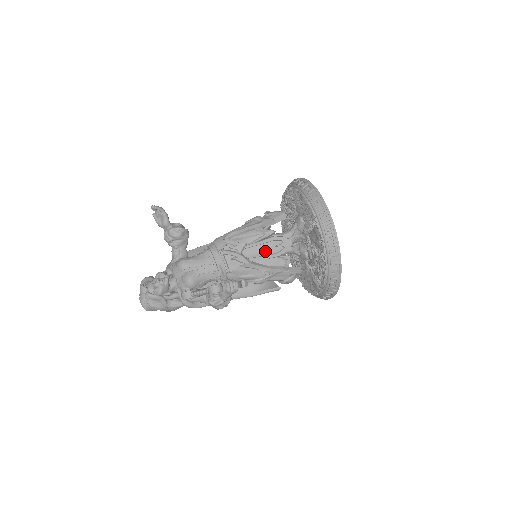
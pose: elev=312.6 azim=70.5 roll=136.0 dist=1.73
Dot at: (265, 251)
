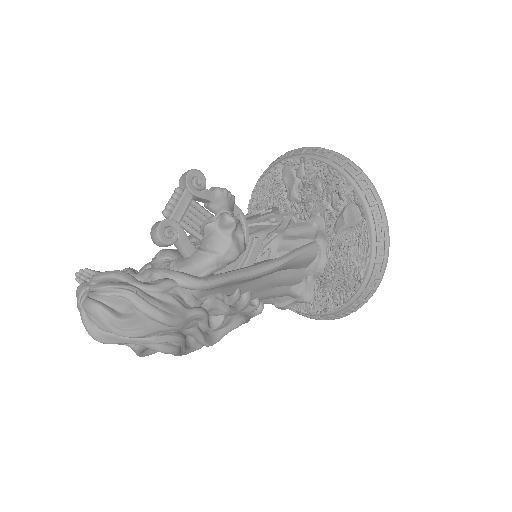
Dot at: occluded
